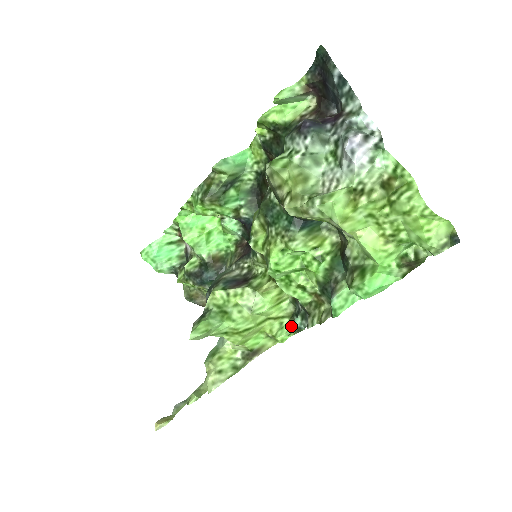
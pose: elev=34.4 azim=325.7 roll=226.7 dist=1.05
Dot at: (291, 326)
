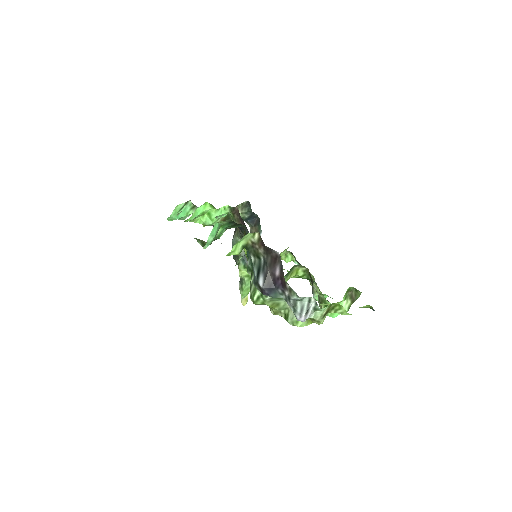
Dot at: (292, 257)
